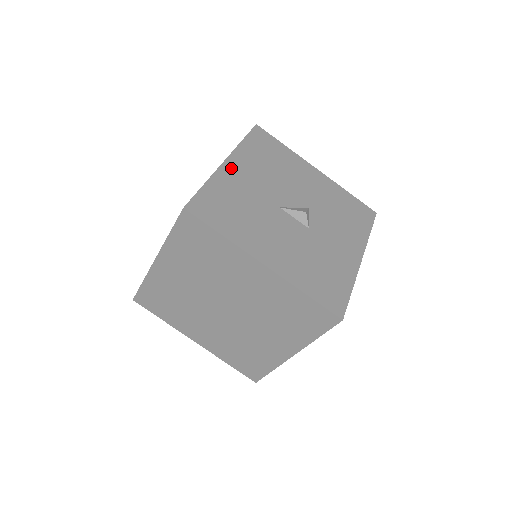
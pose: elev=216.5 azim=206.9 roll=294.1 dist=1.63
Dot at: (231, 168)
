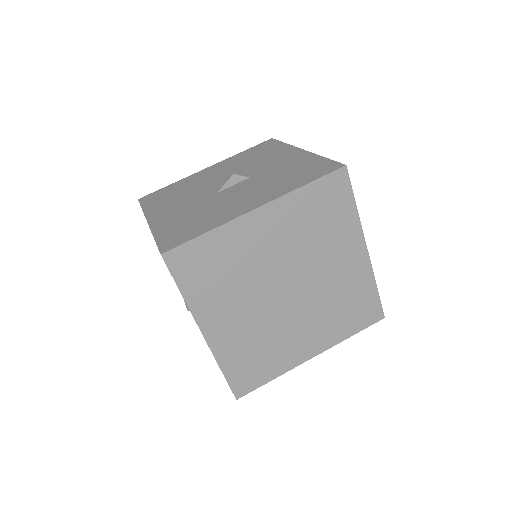
Dot at: (157, 219)
